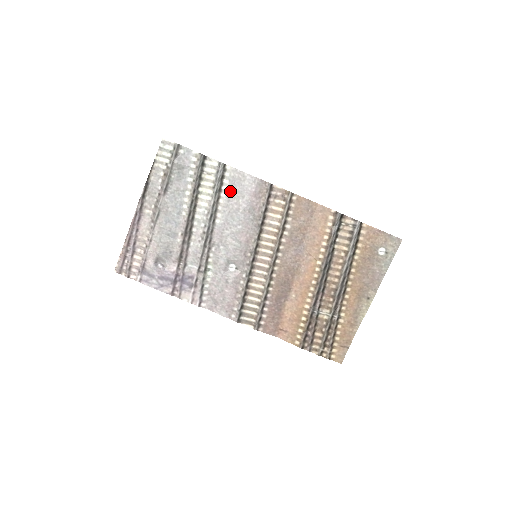
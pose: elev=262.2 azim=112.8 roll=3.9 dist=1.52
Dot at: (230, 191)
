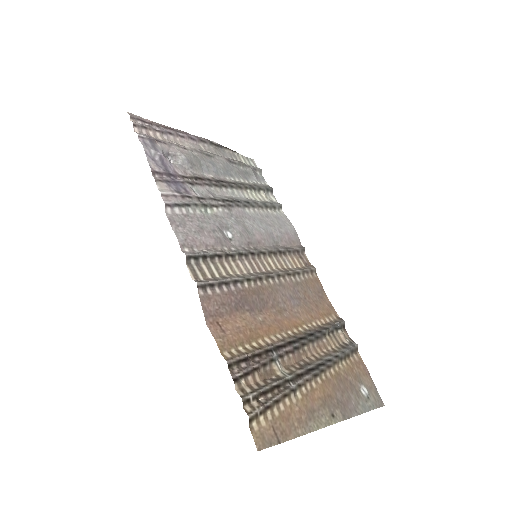
Dot at: (272, 216)
